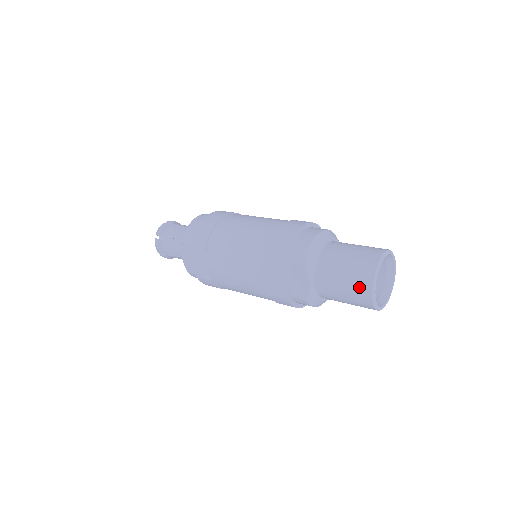
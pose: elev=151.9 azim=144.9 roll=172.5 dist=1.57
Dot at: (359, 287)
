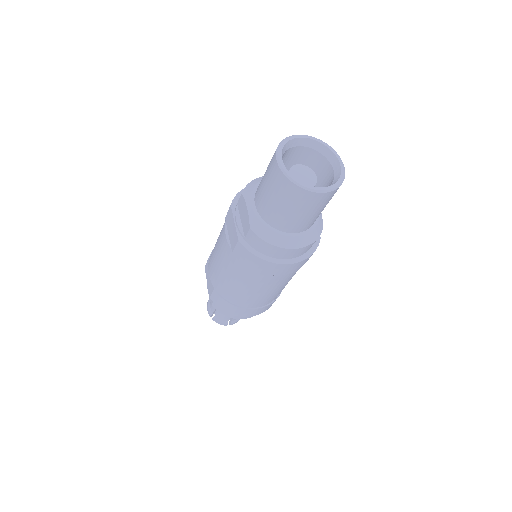
Dot at: (271, 168)
